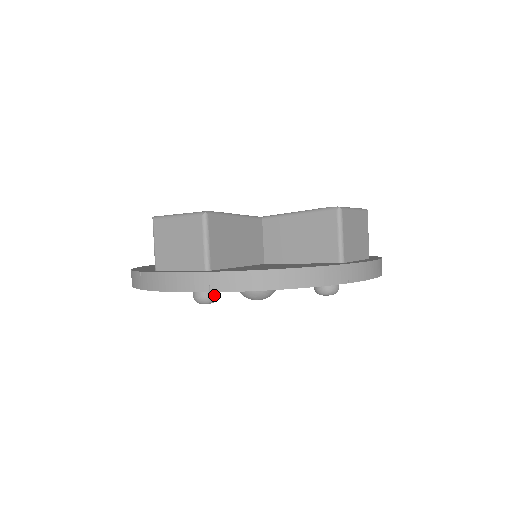
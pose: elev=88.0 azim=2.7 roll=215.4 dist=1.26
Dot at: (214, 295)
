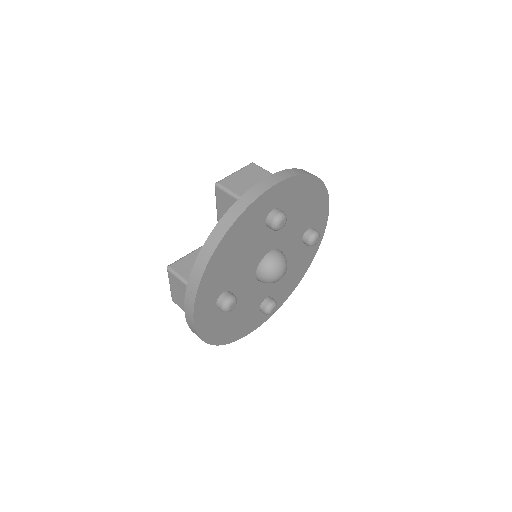
Dot at: occluded
